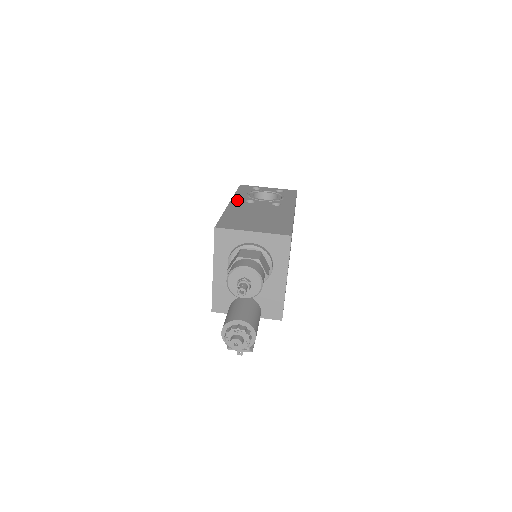
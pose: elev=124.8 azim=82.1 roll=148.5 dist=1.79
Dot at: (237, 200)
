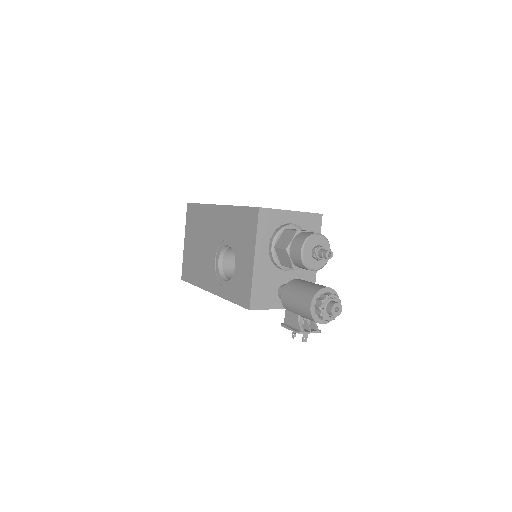
Dot at: occluded
